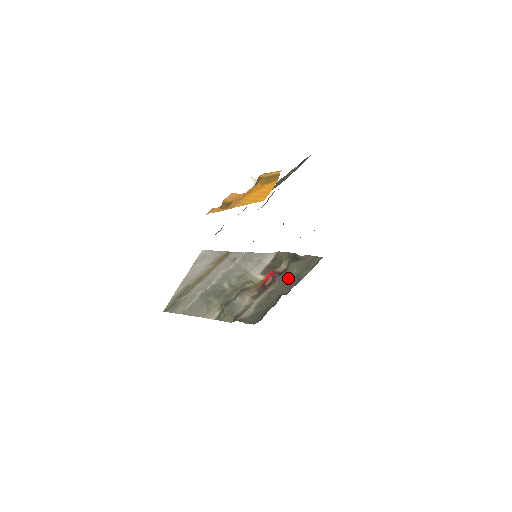
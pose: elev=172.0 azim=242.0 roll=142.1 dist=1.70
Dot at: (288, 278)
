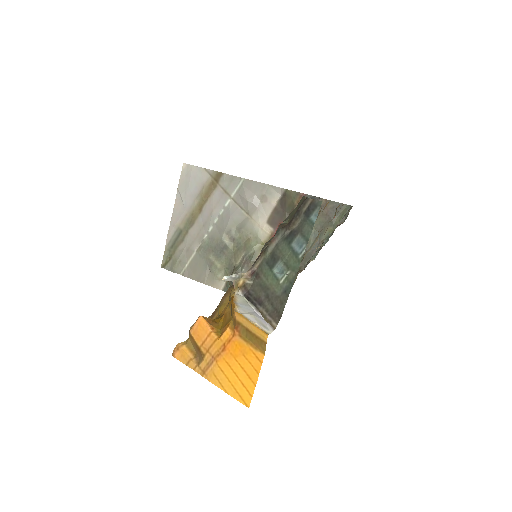
Dot at: occluded
